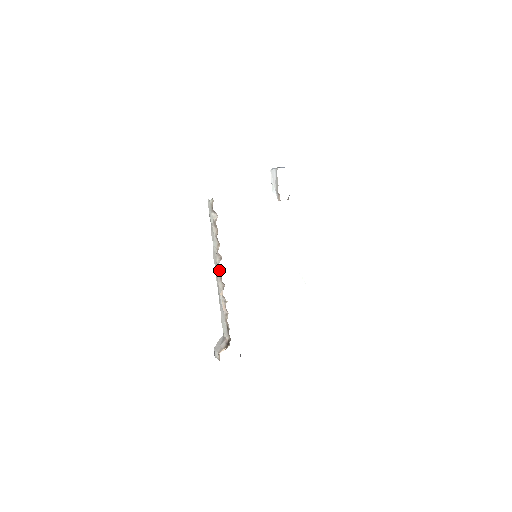
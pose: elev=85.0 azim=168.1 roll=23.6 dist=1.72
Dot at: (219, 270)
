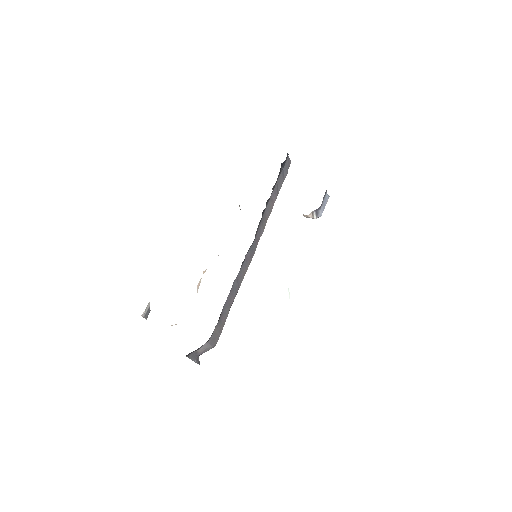
Dot at: occluded
